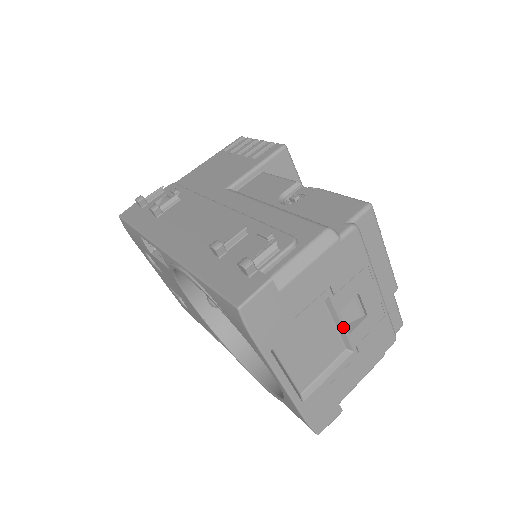
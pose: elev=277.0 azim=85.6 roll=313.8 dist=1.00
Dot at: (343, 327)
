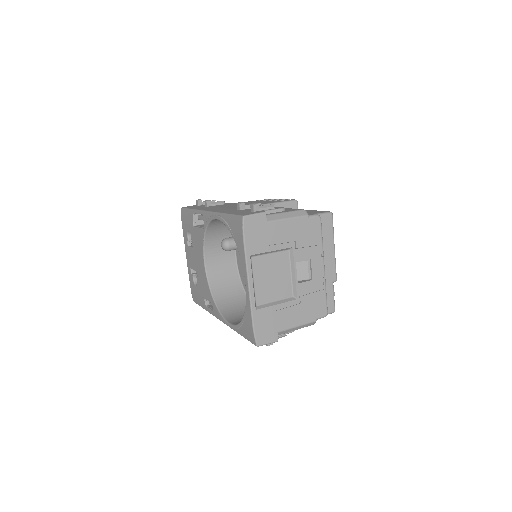
Dot at: (295, 275)
